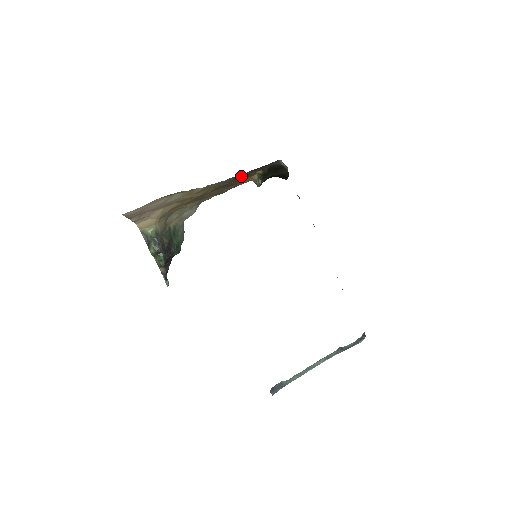
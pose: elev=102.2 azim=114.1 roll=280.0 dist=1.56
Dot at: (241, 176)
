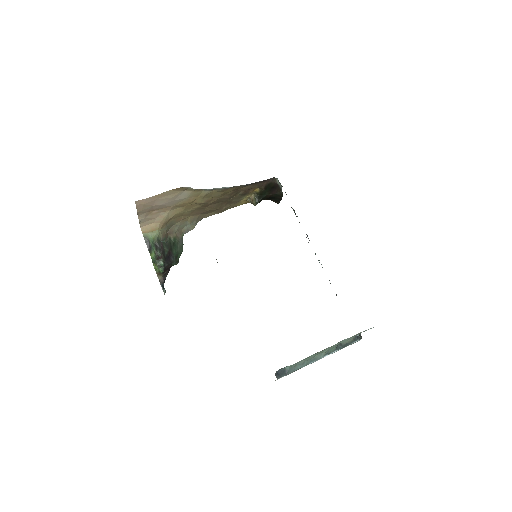
Dot at: (241, 191)
